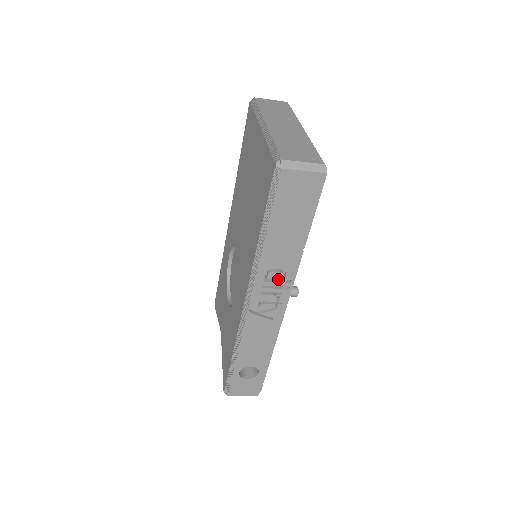
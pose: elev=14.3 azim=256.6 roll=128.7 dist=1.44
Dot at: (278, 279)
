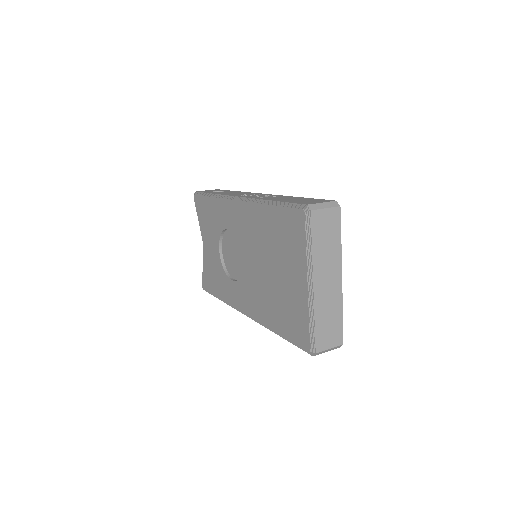
Dot at: occluded
